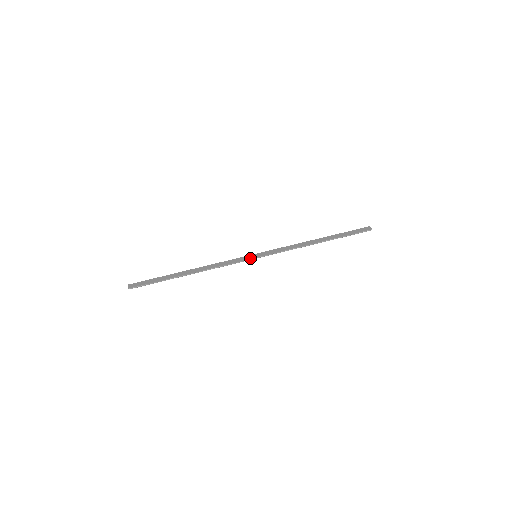
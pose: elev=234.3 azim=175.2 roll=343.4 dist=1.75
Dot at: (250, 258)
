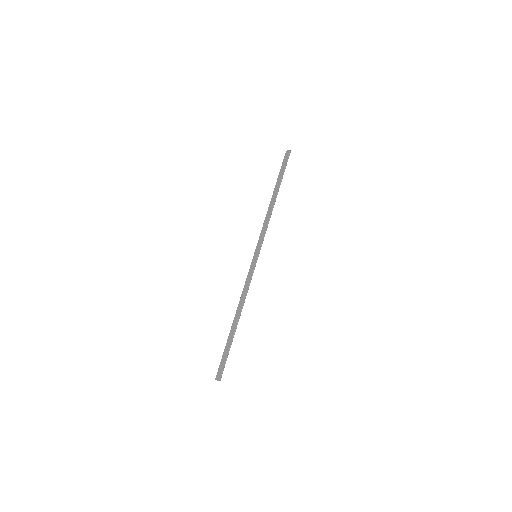
Dot at: (255, 262)
